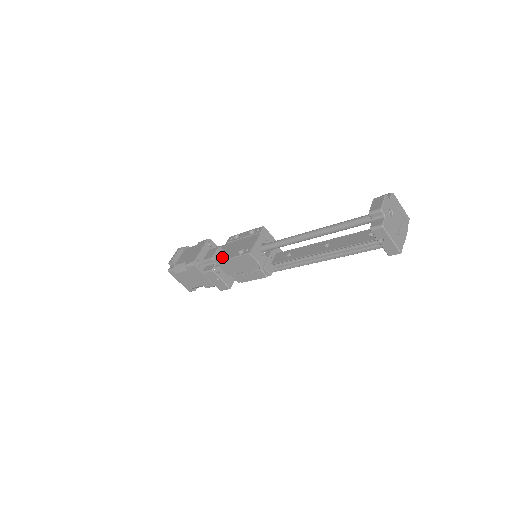
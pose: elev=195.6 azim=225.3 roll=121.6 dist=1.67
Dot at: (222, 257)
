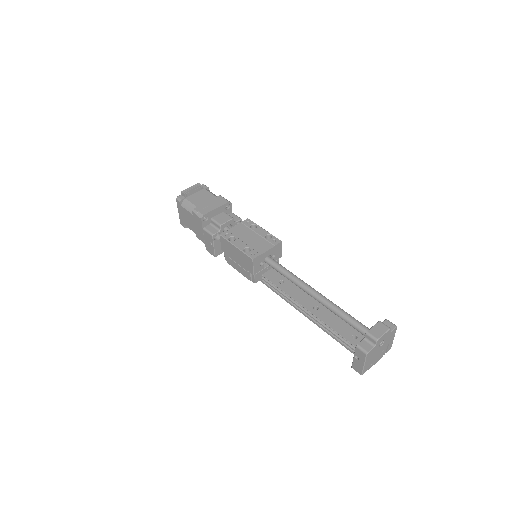
Dot at: (229, 236)
